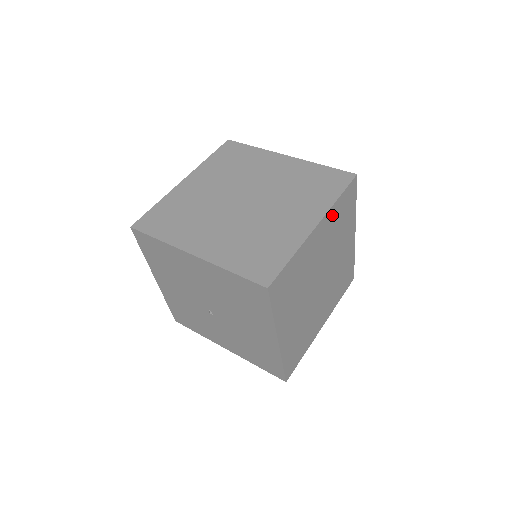
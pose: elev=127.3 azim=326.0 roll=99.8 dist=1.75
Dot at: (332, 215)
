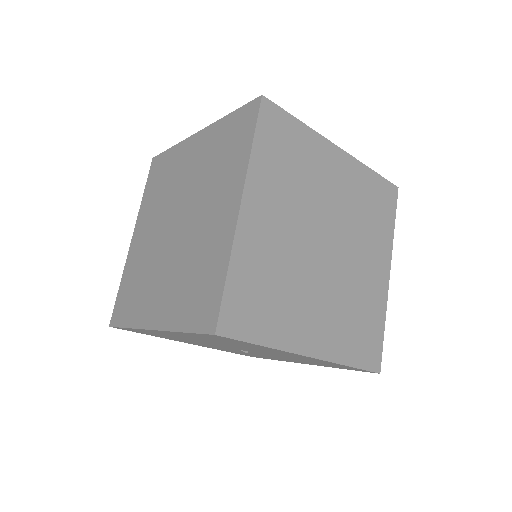
Dot at: (261, 172)
